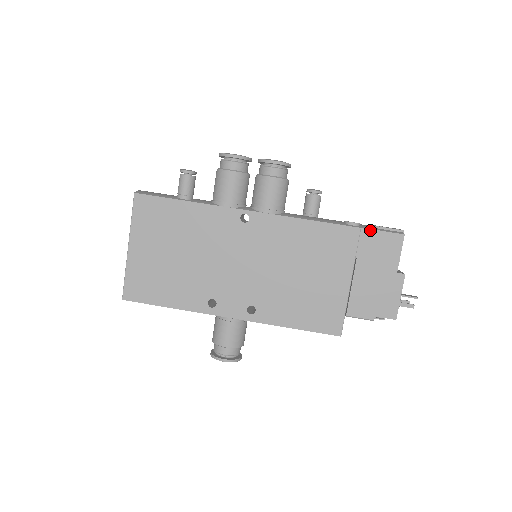
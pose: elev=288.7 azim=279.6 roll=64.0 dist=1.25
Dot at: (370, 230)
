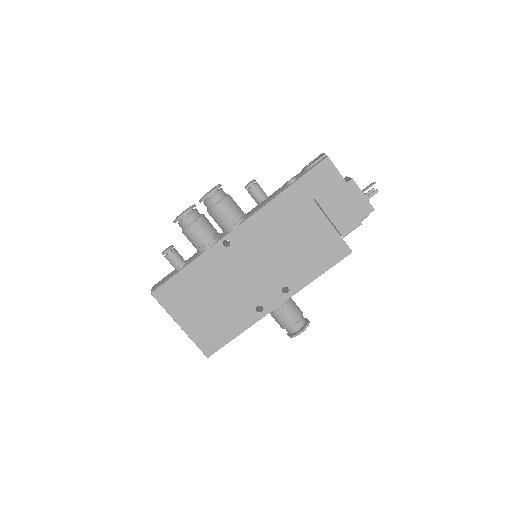
Dot at: (305, 175)
